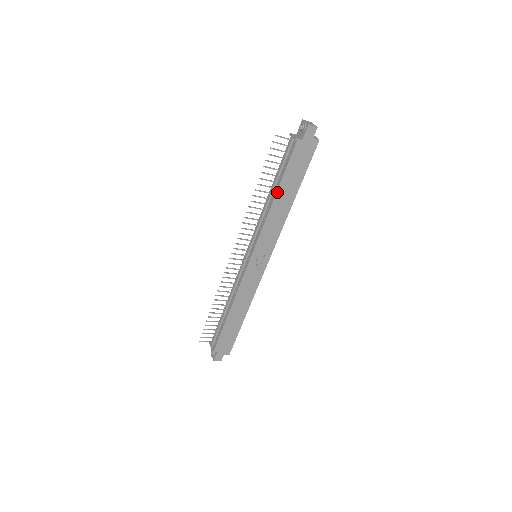
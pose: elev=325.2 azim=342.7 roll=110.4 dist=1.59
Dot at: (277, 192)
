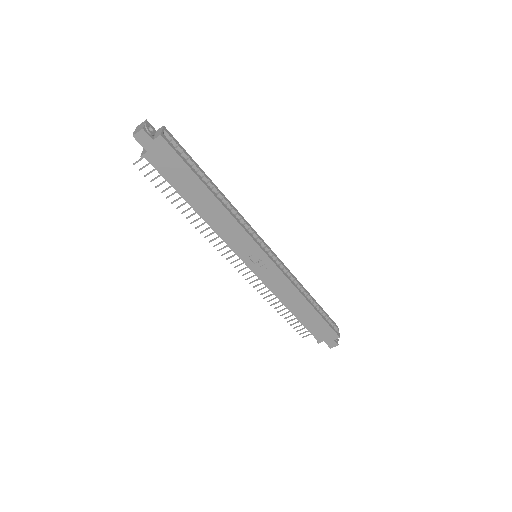
Dot at: (191, 206)
